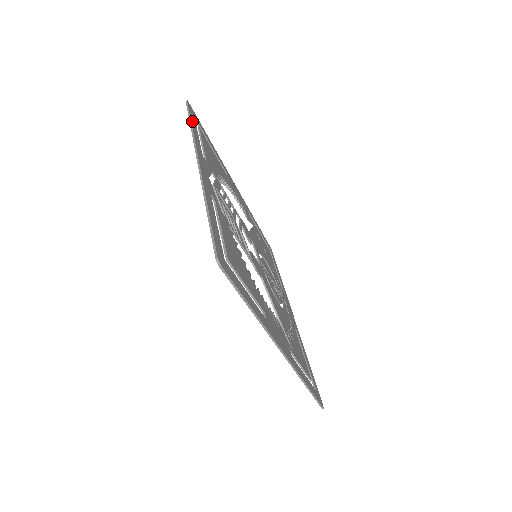
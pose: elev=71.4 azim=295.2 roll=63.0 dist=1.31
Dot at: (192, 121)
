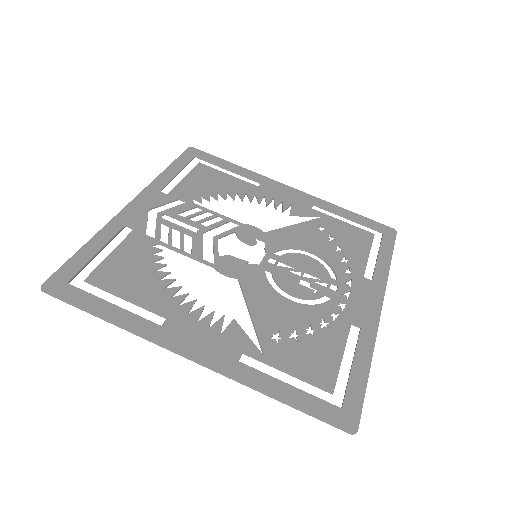
Dot at: (174, 165)
